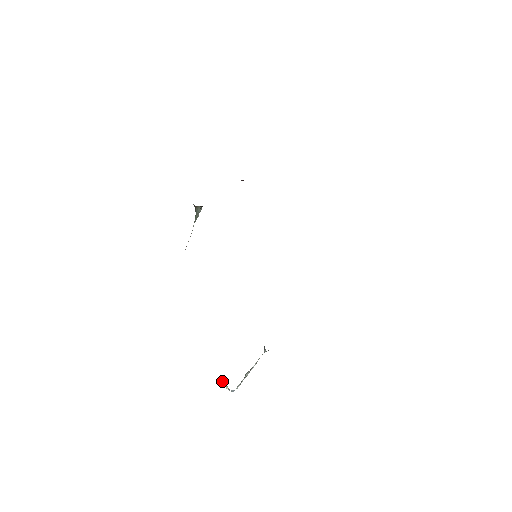
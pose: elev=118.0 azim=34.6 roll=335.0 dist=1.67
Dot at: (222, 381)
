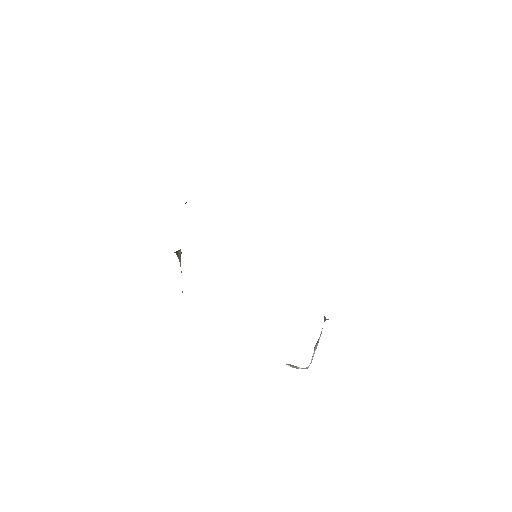
Dot at: (292, 367)
